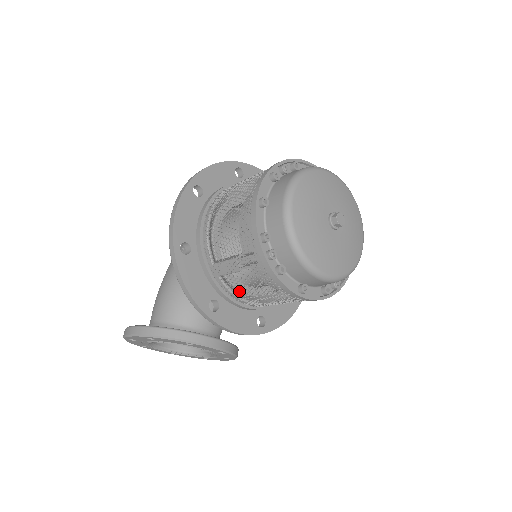
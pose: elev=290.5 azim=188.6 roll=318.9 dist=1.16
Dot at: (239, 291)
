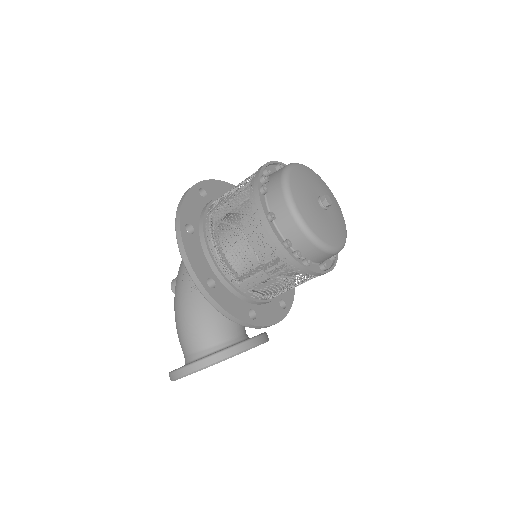
Dot at: (269, 293)
